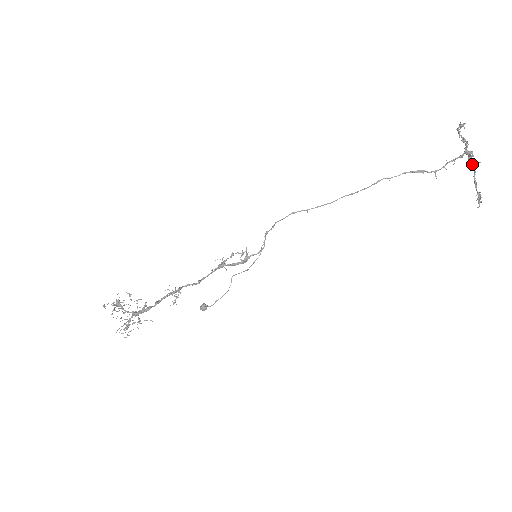
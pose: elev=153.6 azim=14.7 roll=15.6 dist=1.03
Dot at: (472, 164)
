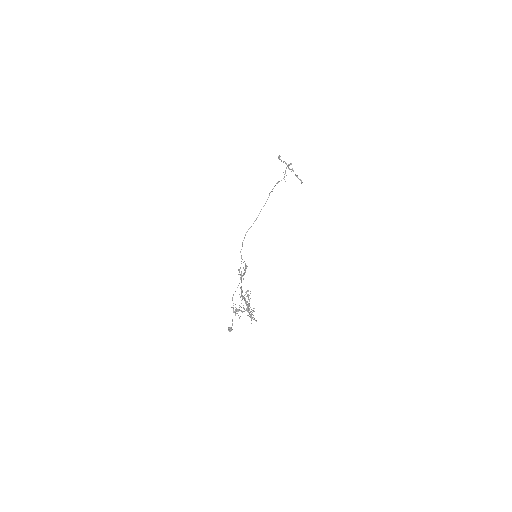
Dot at: occluded
